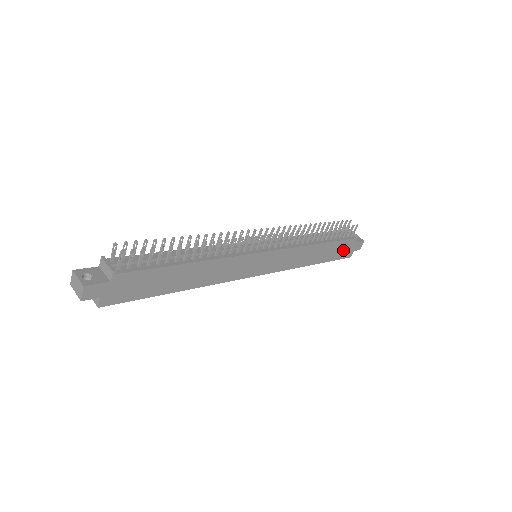
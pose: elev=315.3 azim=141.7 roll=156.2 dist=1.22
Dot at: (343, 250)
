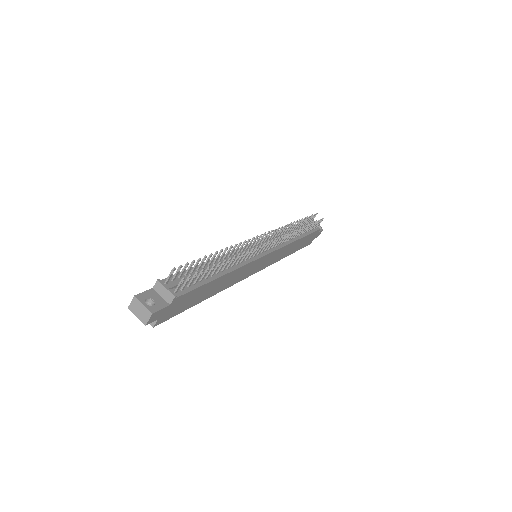
Dot at: (309, 240)
